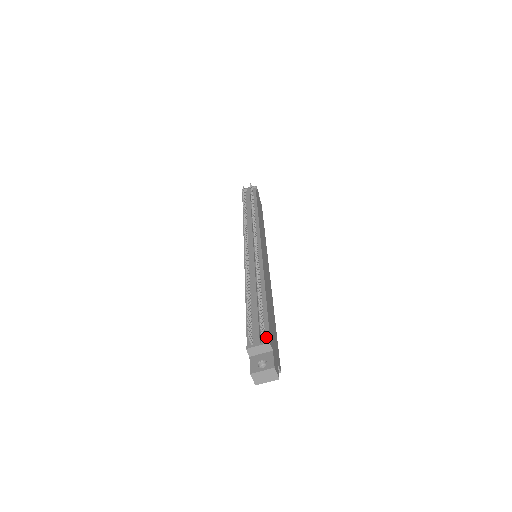
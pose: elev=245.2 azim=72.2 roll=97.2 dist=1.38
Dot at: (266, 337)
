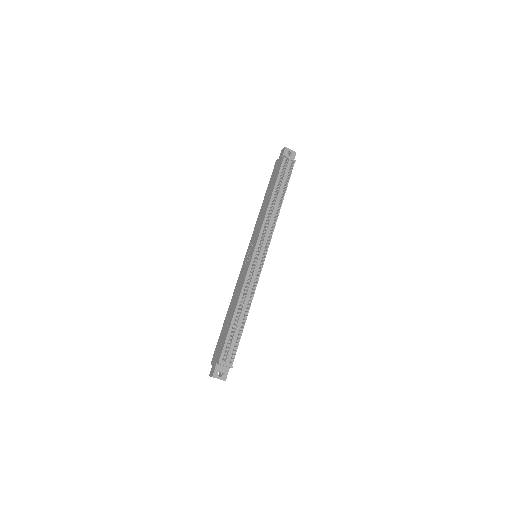
Dot at: (232, 360)
